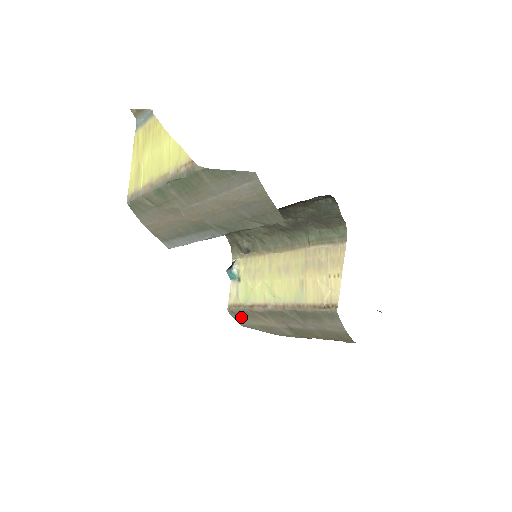
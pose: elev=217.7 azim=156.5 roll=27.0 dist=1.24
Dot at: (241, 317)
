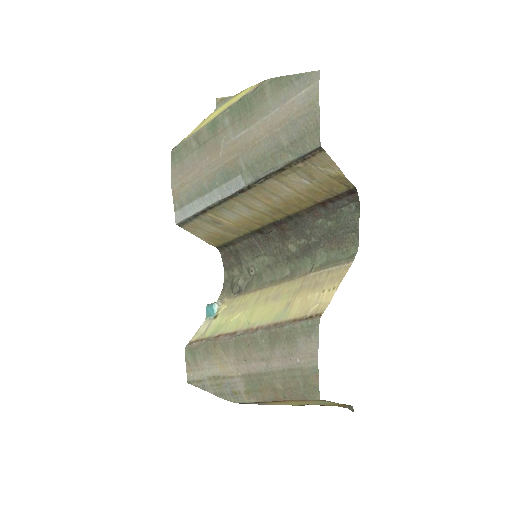
Dot at: (196, 359)
